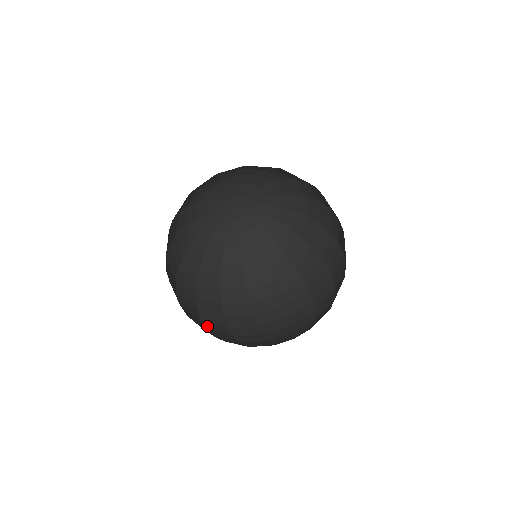
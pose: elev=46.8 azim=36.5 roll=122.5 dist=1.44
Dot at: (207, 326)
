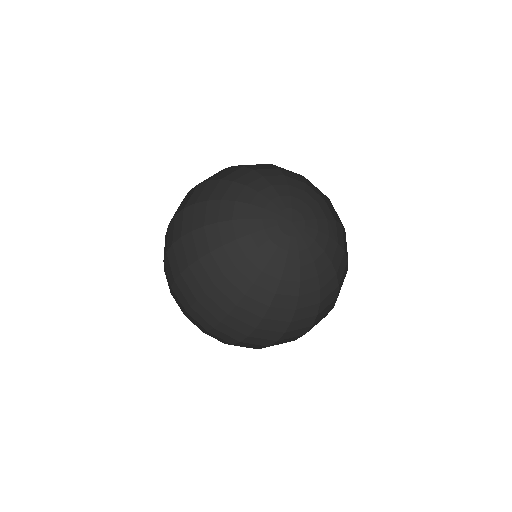
Dot at: (196, 306)
